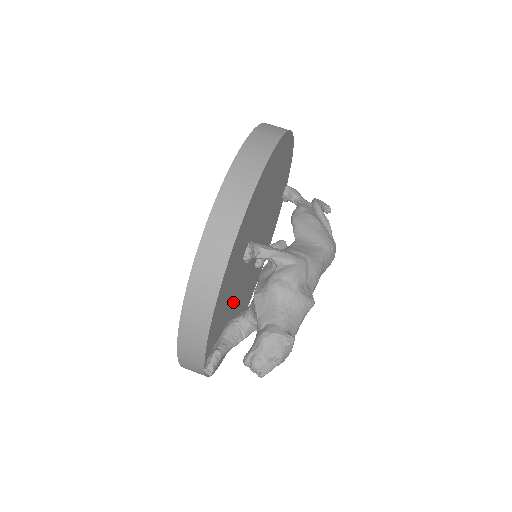
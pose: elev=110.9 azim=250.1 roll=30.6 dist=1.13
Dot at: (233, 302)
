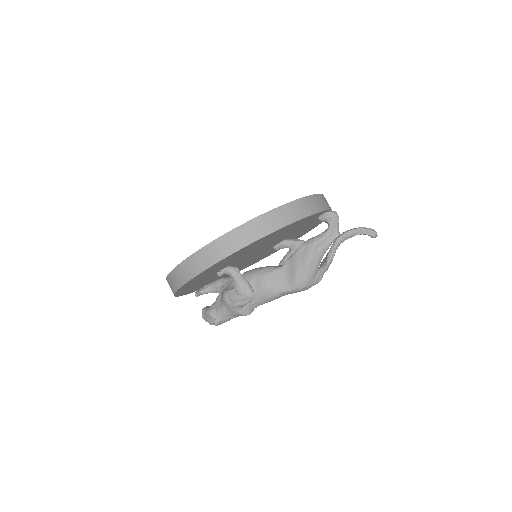
Dot at: occluded
